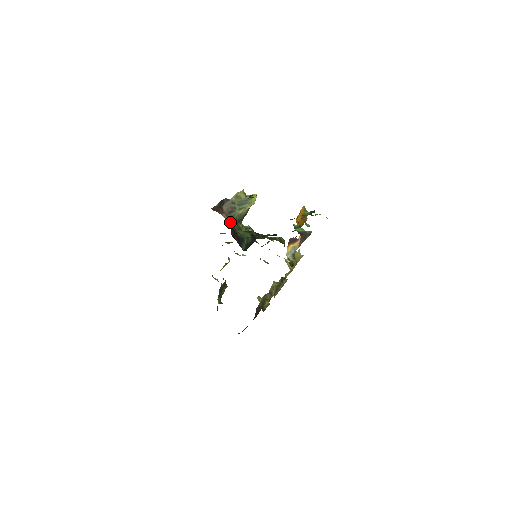
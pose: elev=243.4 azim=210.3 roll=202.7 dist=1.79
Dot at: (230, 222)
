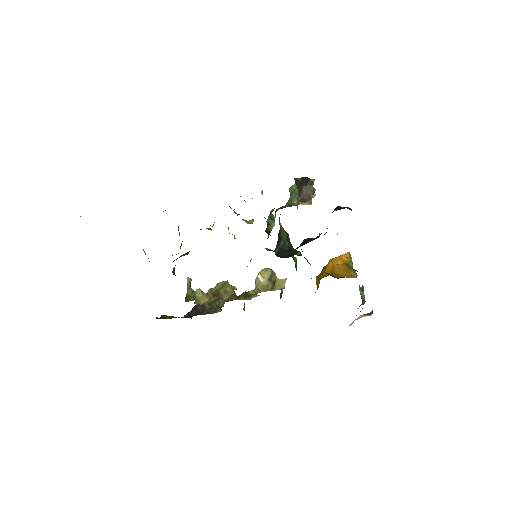
Dot at: occluded
